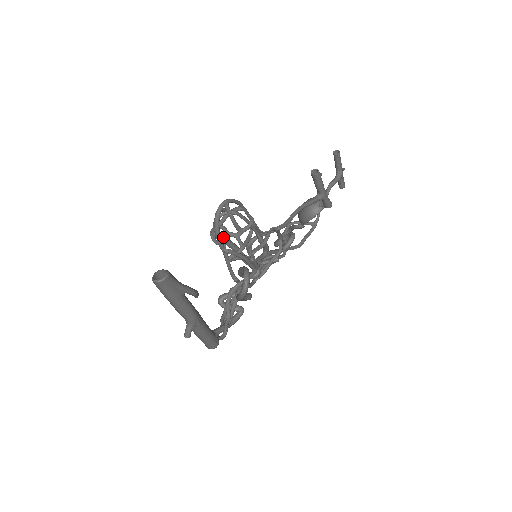
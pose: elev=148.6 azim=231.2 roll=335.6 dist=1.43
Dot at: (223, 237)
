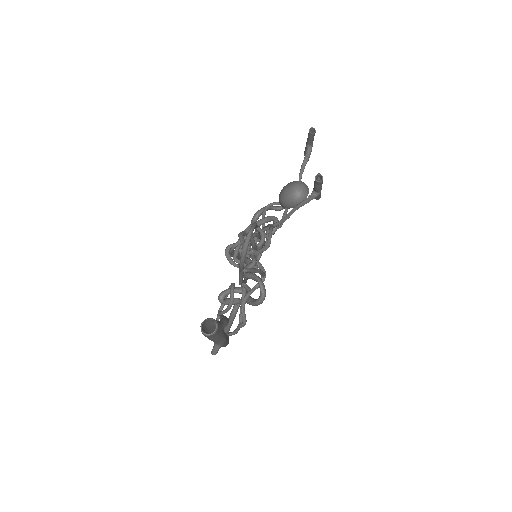
Dot at: occluded
